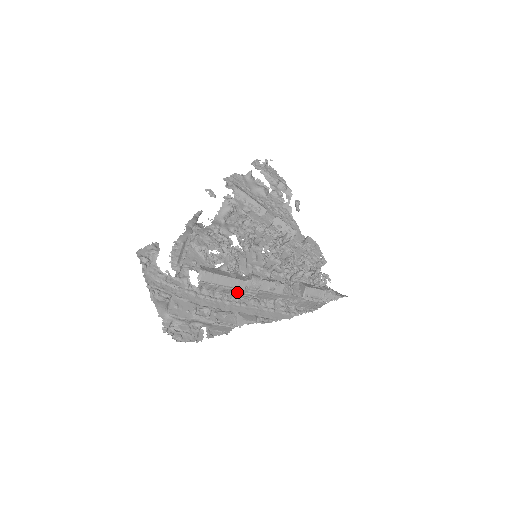
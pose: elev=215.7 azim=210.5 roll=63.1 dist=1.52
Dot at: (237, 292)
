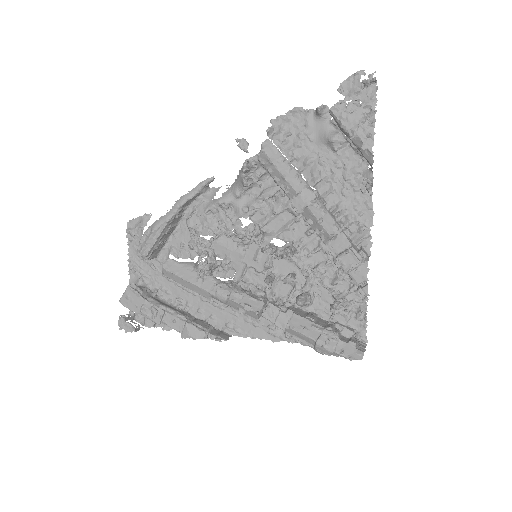
Dot at: occluded
